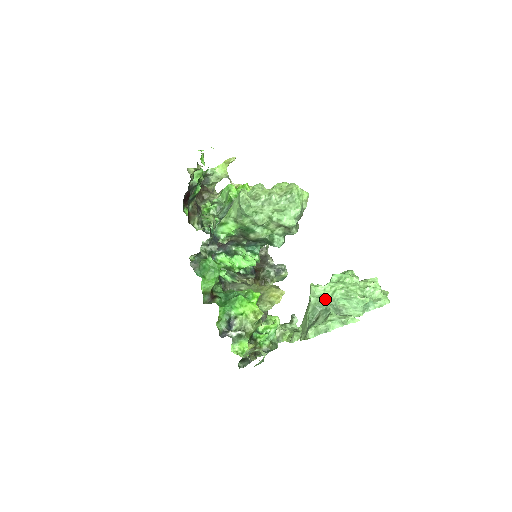
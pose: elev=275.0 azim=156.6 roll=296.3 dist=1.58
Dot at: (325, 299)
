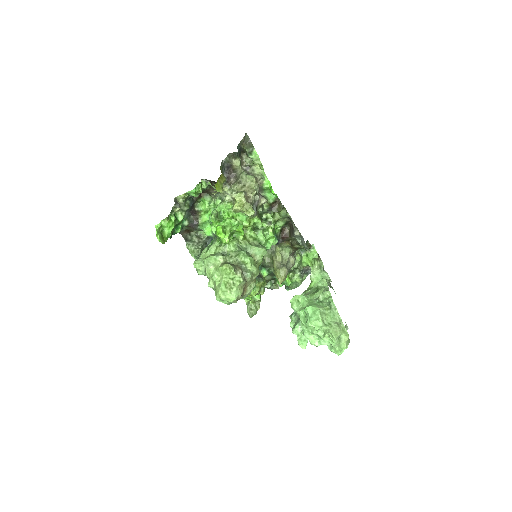
Dot at: occluded
